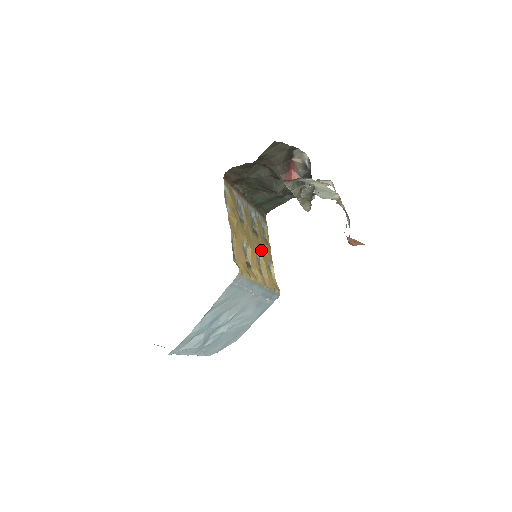
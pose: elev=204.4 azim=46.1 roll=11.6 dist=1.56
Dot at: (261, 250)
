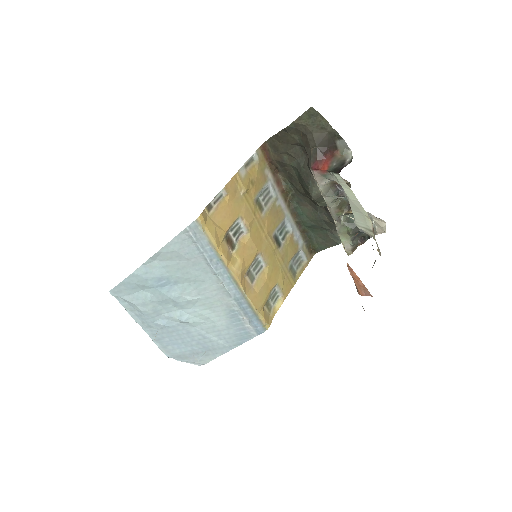
Dot at: (273, 264)
